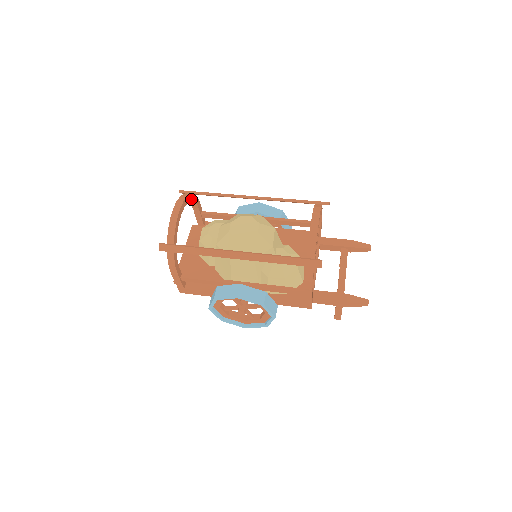
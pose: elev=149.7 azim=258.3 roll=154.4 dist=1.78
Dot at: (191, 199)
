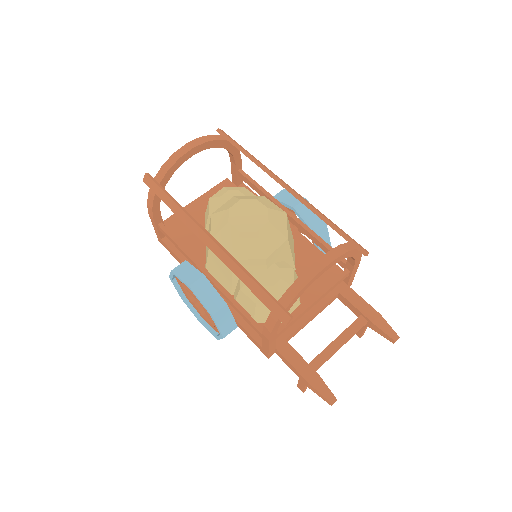
Dot at: (224, 146)
